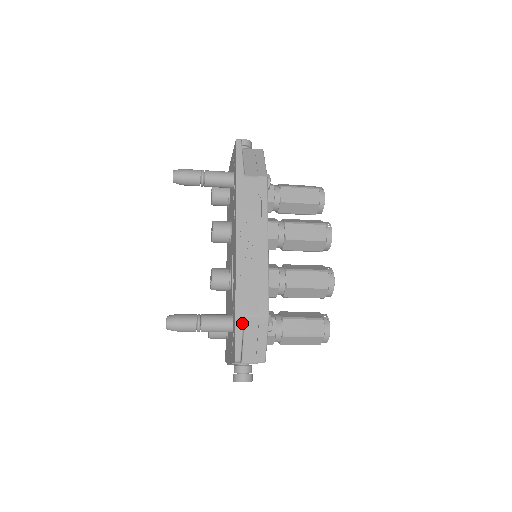
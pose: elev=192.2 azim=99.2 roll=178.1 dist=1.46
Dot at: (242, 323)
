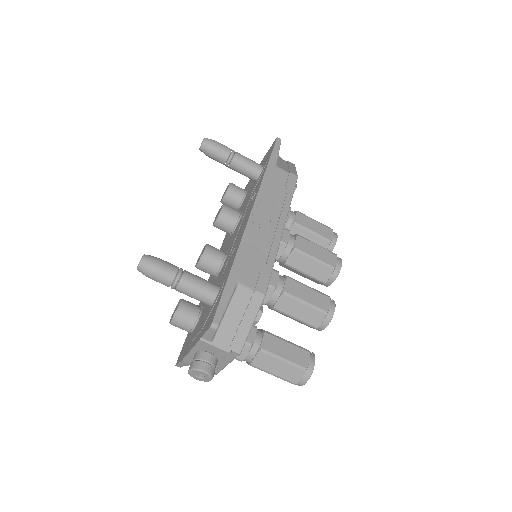
Dot at: (233, 288)
